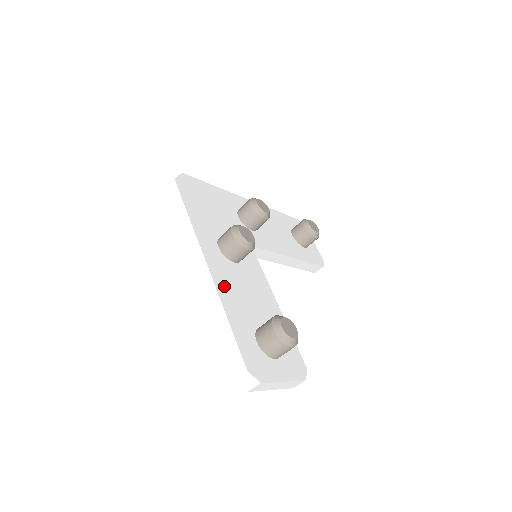
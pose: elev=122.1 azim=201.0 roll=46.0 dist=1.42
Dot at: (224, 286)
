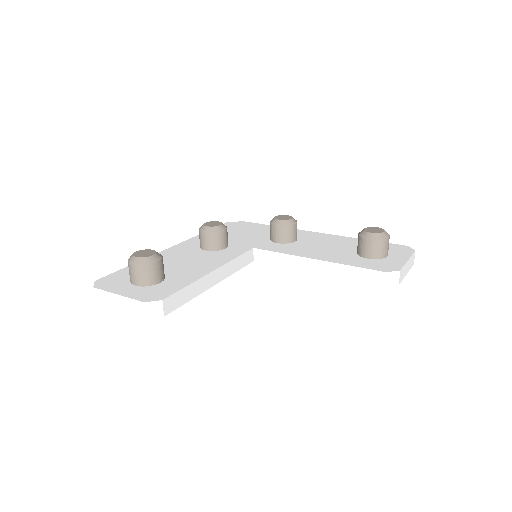
Dot at: (165, 255)
